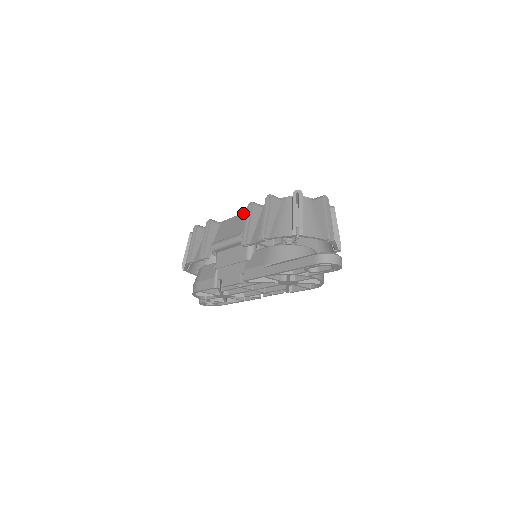
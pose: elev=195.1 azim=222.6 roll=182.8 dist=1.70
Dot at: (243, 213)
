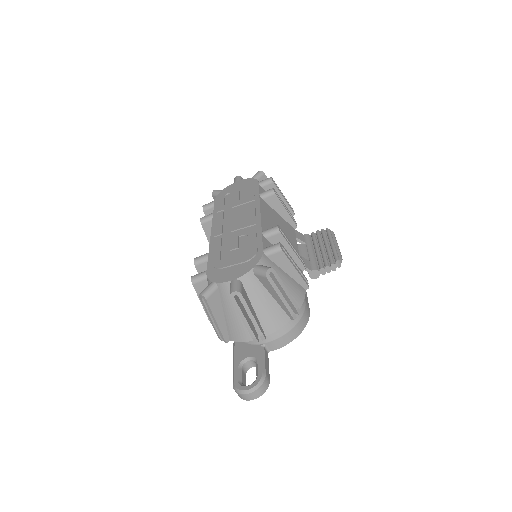
Dot at: (210, 237)
